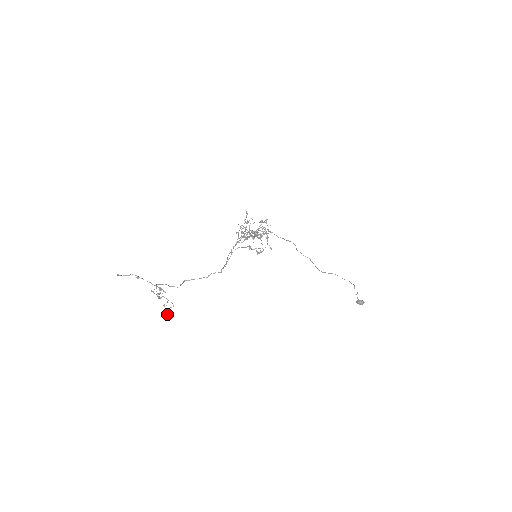
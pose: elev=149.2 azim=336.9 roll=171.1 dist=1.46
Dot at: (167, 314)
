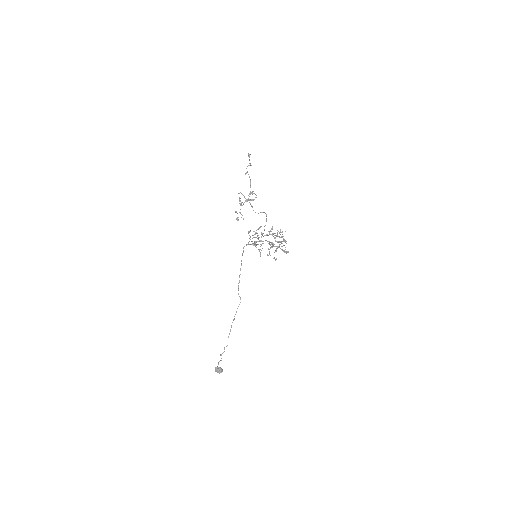
Dot at: (238, 219)
